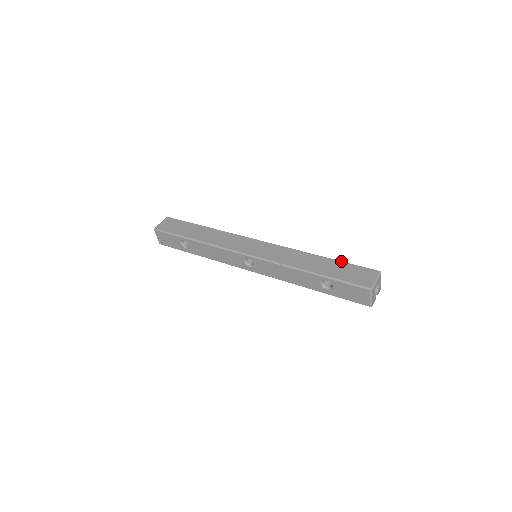
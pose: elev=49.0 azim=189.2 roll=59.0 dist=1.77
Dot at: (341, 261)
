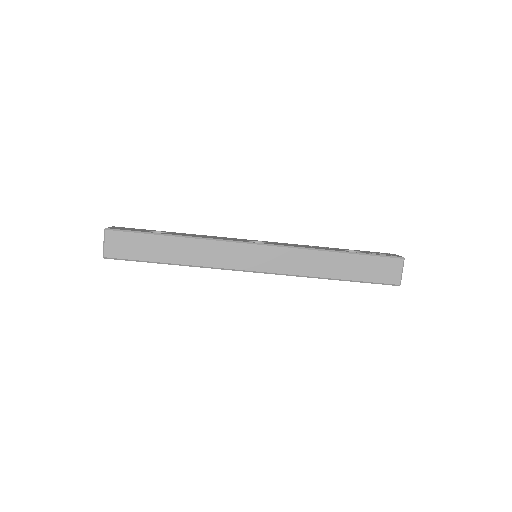
Dot at: (362, 255)
